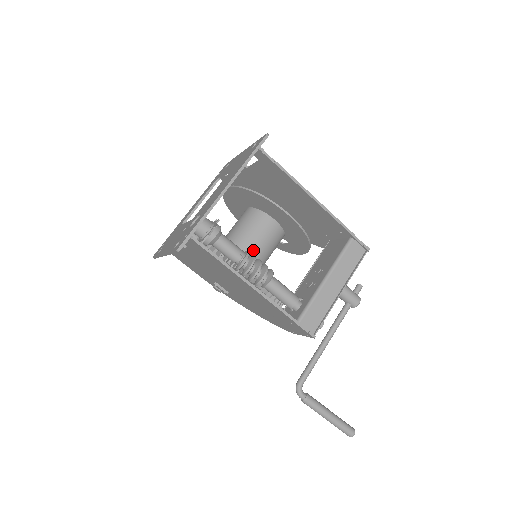
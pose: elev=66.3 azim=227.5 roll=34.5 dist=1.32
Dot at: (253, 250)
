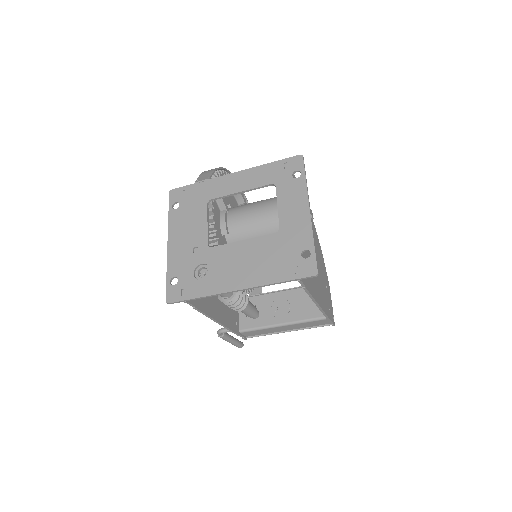
Dot at: occluded
